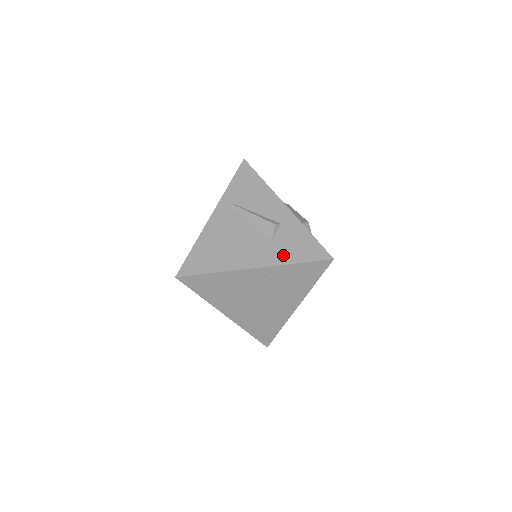
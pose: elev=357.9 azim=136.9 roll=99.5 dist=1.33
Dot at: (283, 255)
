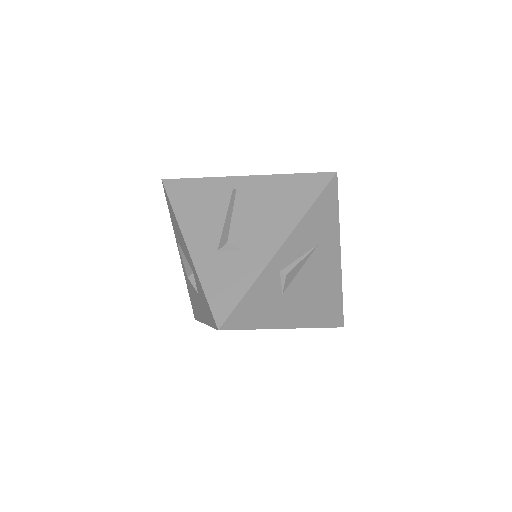
Dot at: (205, 314)
